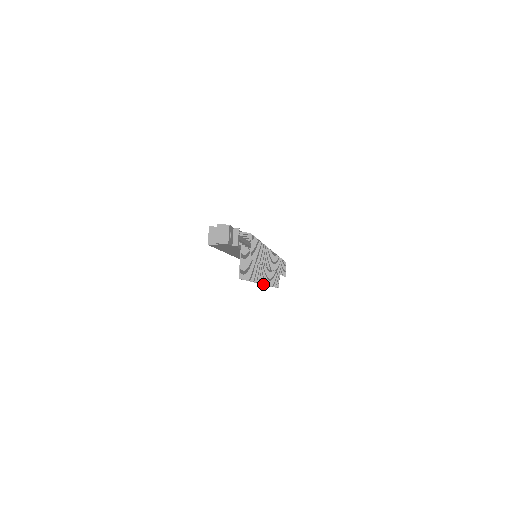
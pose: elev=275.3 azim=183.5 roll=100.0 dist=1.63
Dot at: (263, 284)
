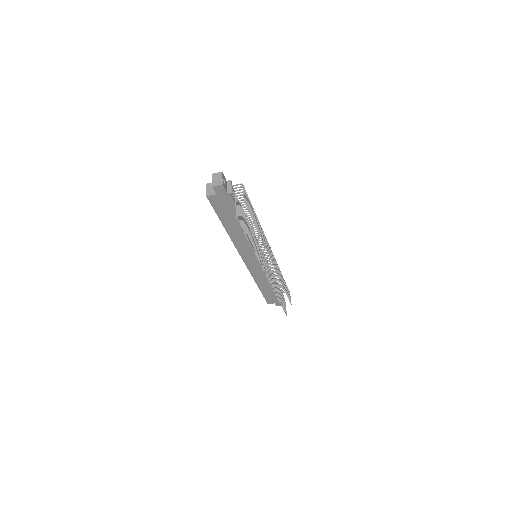
Dot at: (266, 275)
